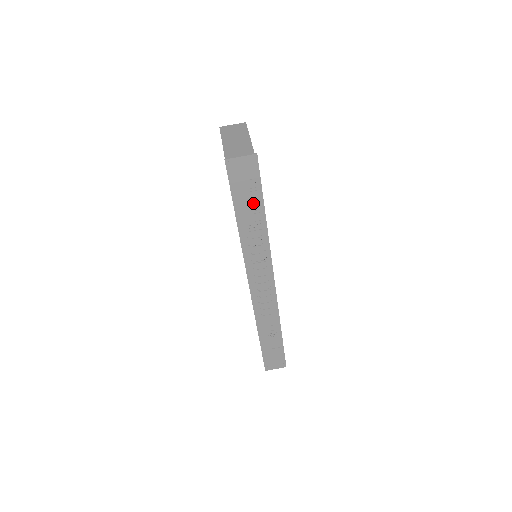
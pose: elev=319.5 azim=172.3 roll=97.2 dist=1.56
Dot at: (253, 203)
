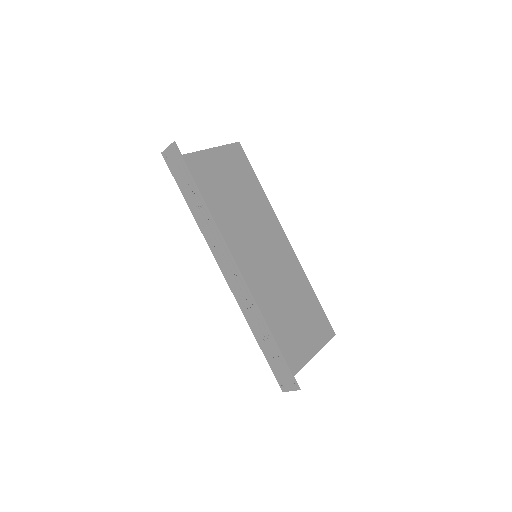
Dot at: (190, 185)
